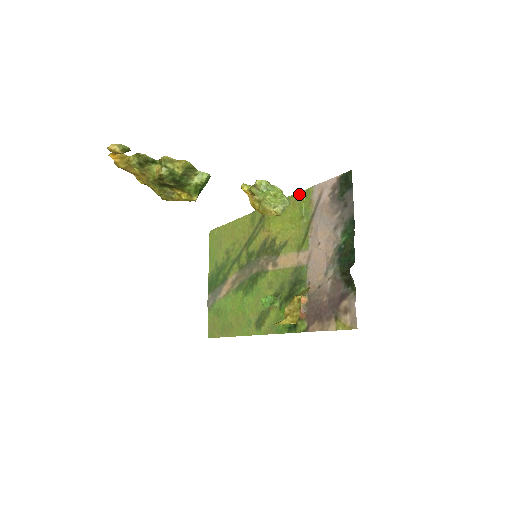
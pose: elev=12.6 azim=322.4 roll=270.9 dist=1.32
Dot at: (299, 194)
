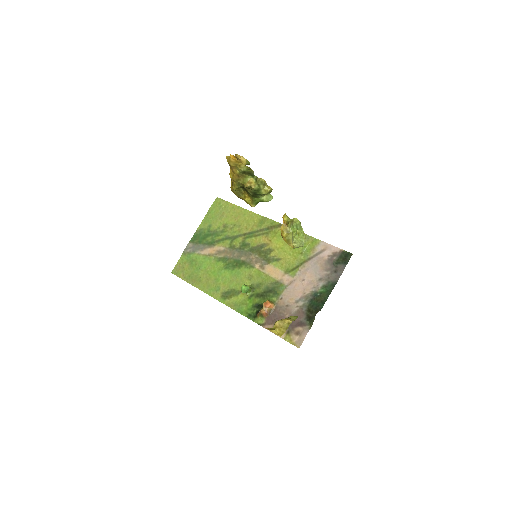
Dot at: (308, 237)
